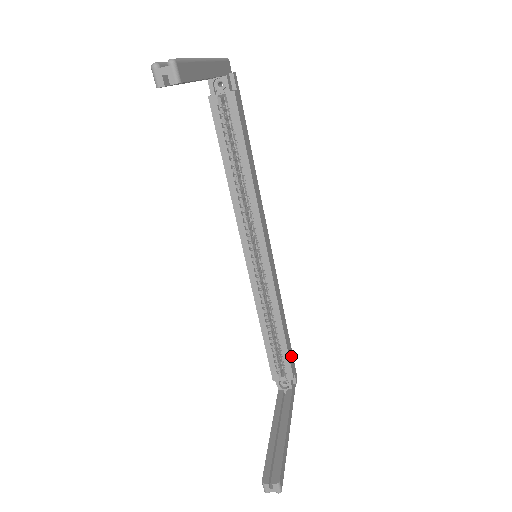
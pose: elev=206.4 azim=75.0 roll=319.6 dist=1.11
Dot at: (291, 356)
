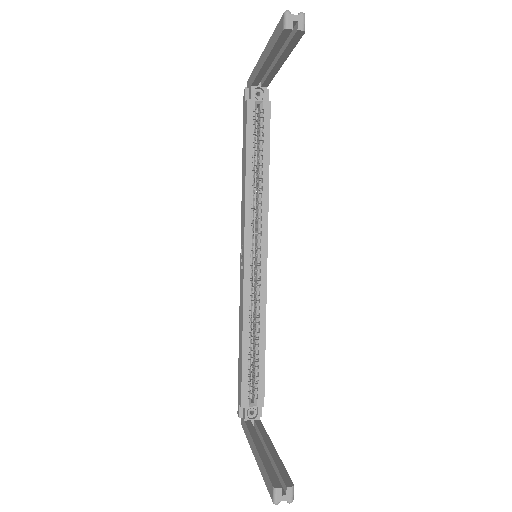
Dot at: occluded
